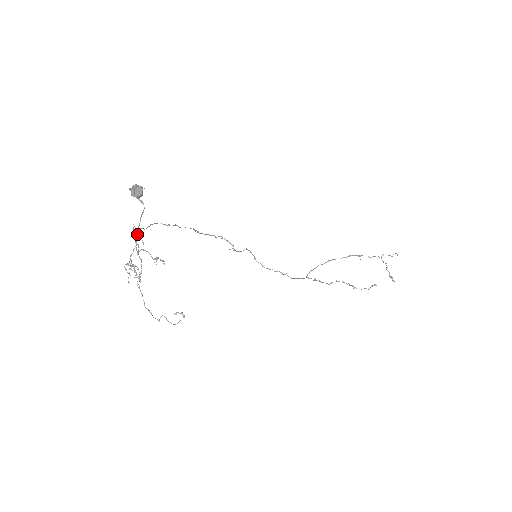
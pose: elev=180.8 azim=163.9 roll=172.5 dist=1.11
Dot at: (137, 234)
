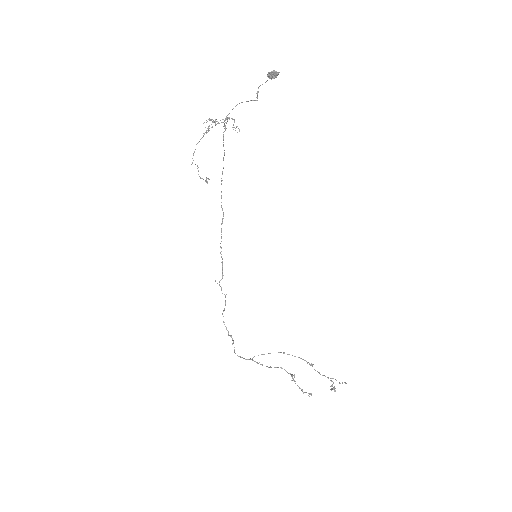
Dot at: occluded
